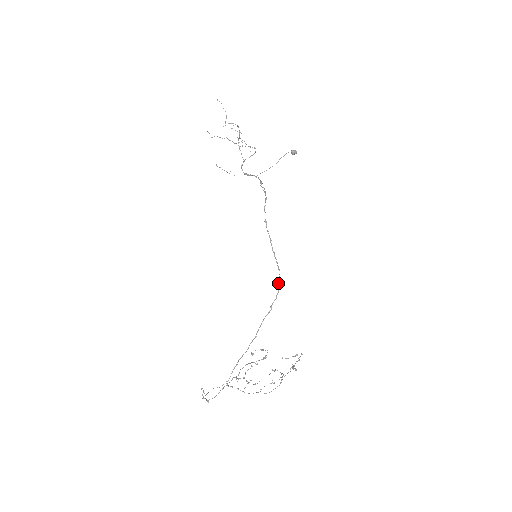
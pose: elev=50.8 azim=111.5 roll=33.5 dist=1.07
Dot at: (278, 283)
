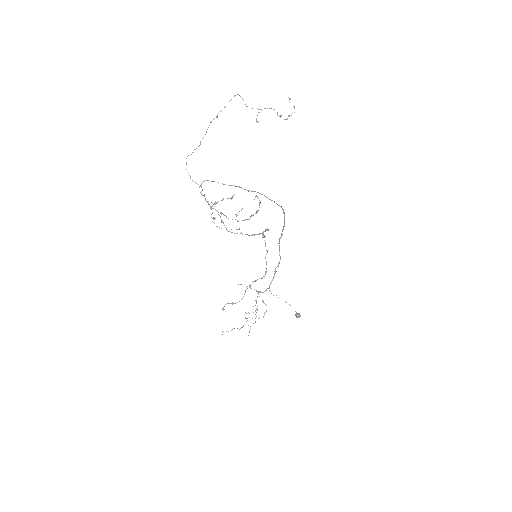
Dot at: (284, 215)
